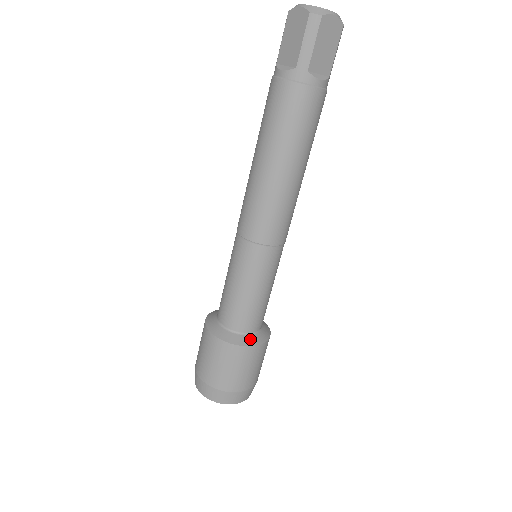
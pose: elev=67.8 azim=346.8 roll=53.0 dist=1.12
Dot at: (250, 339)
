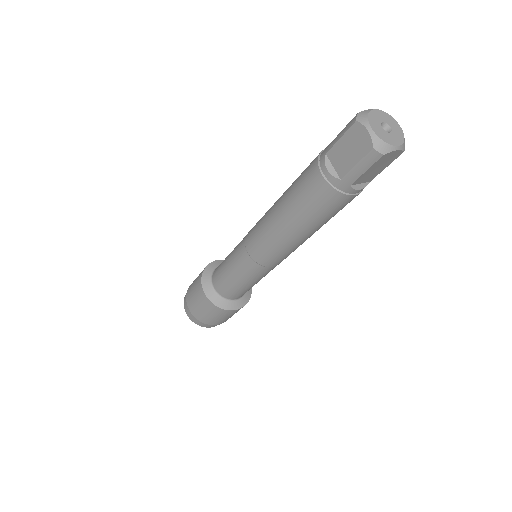
Dot at: (234, 304)
